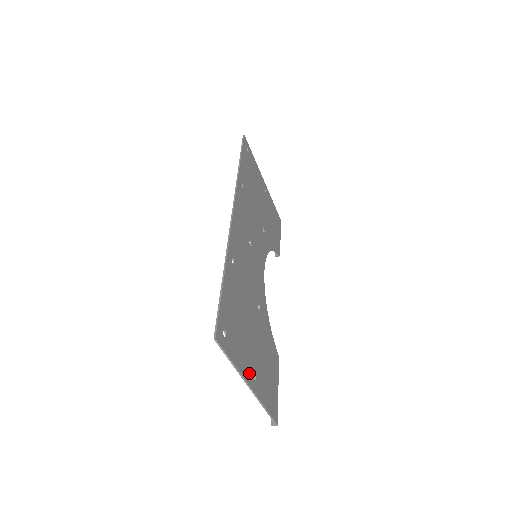
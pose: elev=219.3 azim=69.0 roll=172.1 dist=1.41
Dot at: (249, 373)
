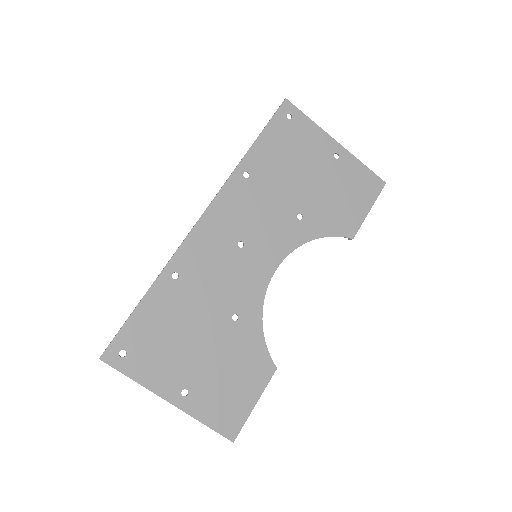
Dot at: (172, 389)
